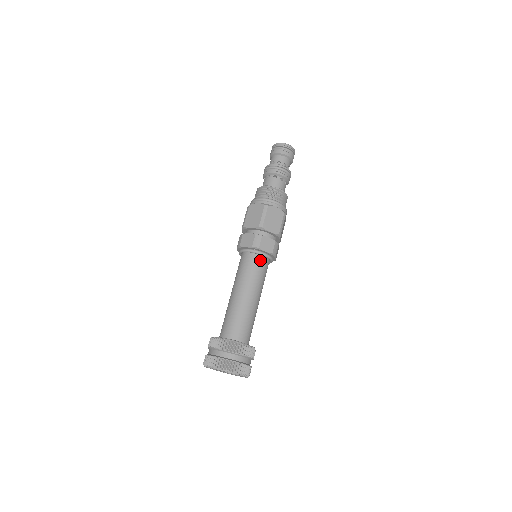
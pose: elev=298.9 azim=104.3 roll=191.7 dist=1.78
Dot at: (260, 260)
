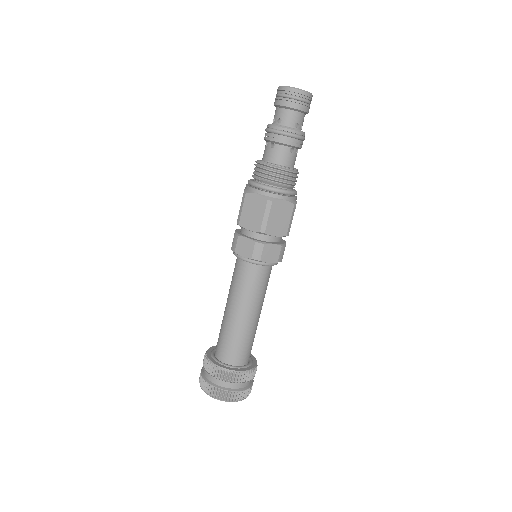
Dot at: (262, 270)
